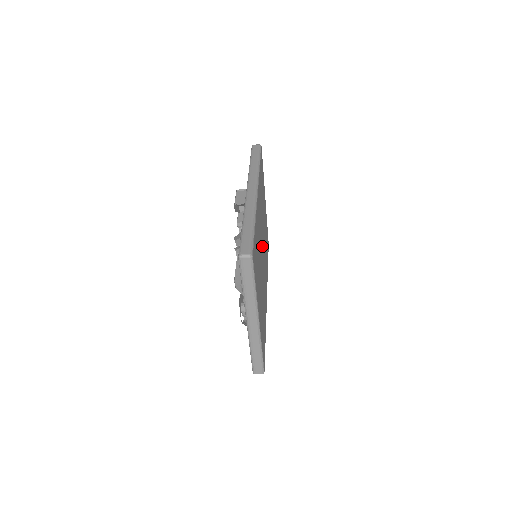
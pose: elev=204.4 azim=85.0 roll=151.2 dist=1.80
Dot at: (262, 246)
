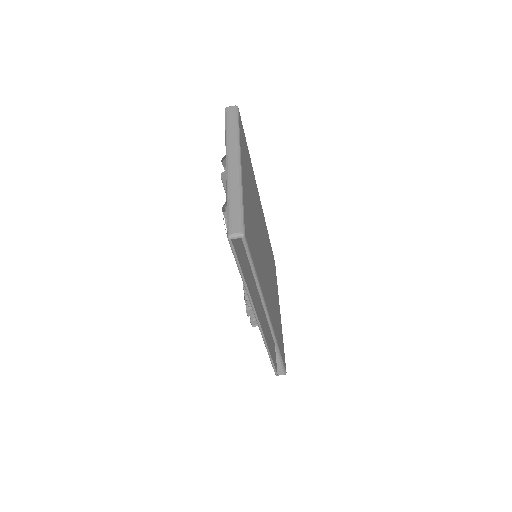
Dot at: (263, 246)
